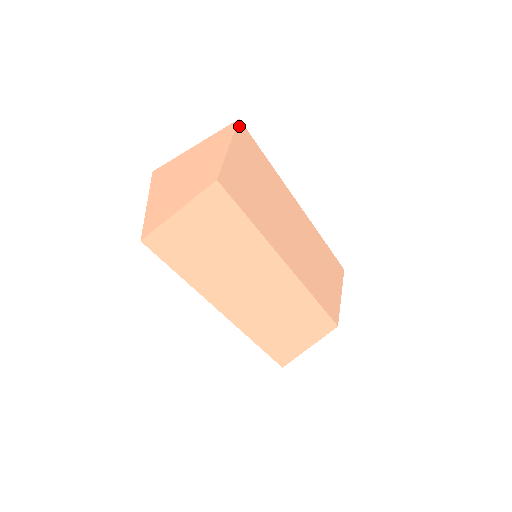
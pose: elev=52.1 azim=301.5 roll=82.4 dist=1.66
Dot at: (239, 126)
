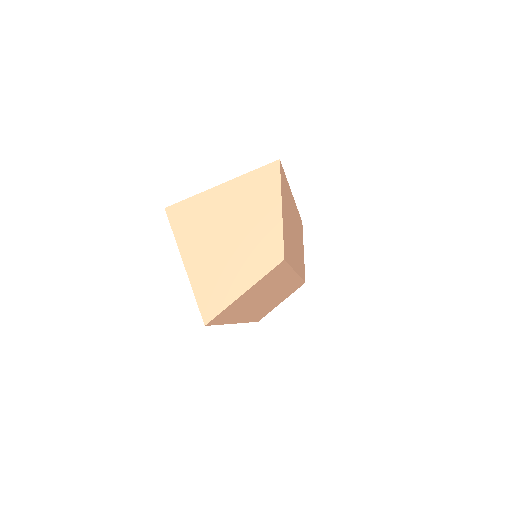
Dot at: (280, 169)
